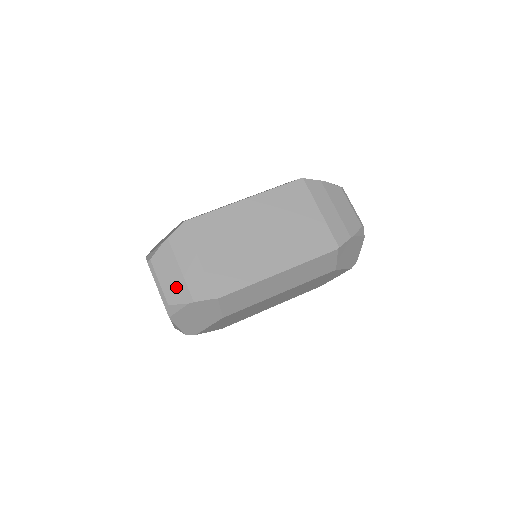
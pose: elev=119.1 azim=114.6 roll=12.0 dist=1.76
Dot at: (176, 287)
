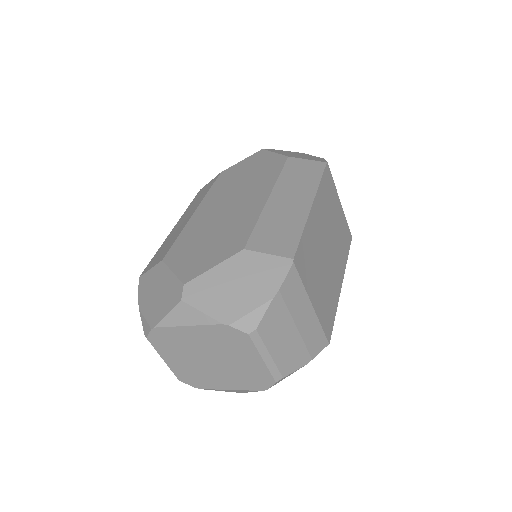
Dot at: (292, 352)
